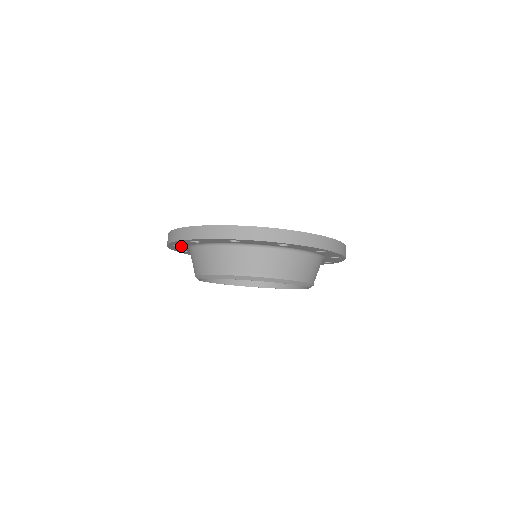
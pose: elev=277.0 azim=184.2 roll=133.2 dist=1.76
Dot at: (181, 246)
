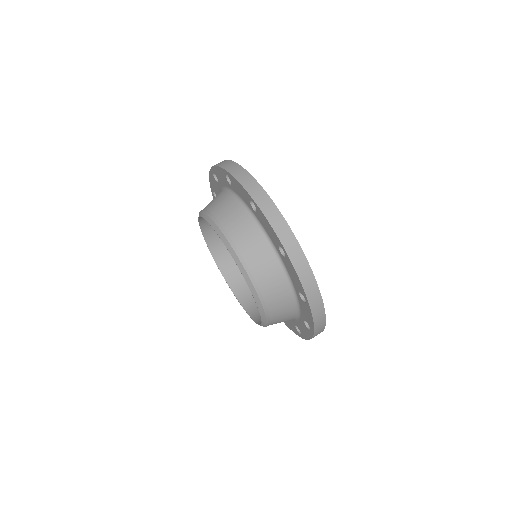
Dot at: occluded
